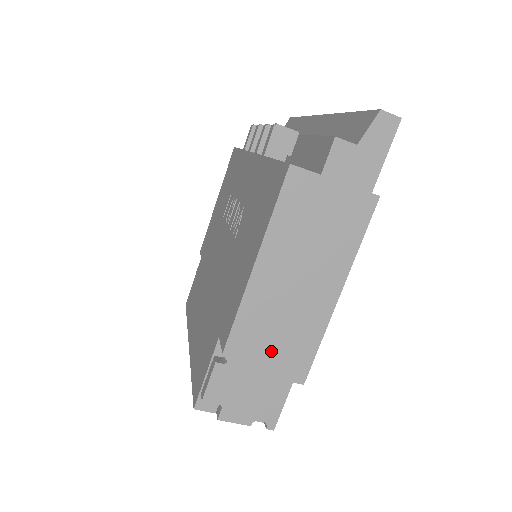
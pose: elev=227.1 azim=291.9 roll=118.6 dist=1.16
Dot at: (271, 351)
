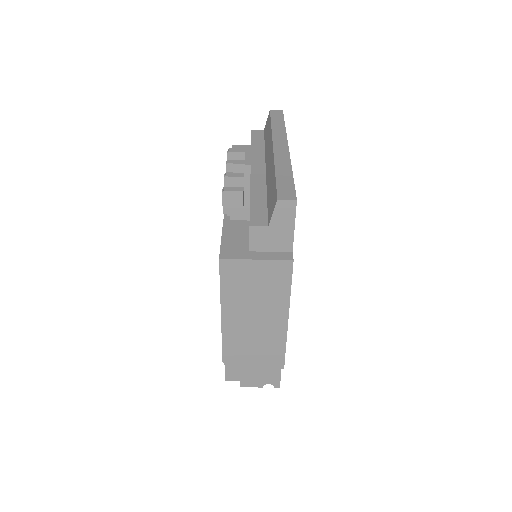
Dot at: (254, 356)
